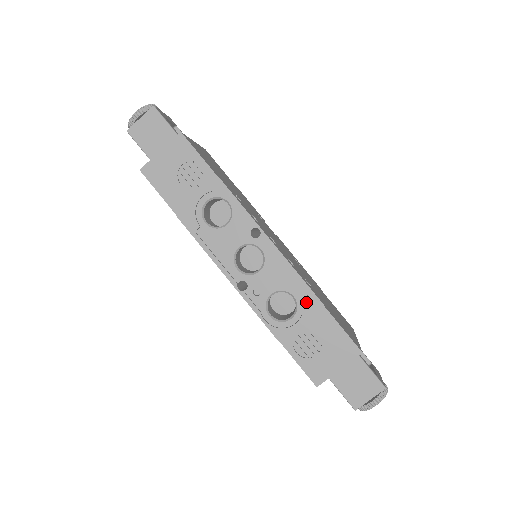
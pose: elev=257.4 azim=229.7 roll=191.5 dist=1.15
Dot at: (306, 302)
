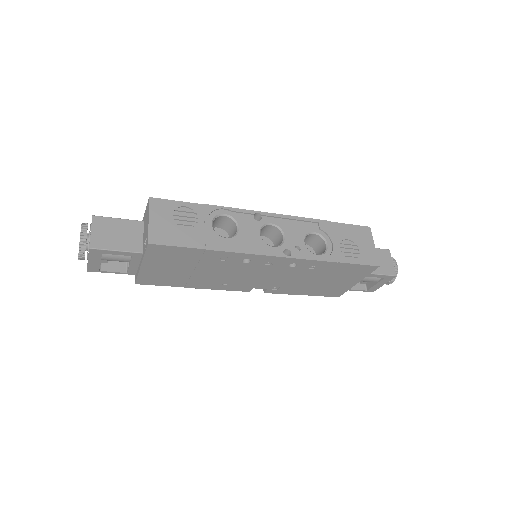
Dot at: (322, 228)
